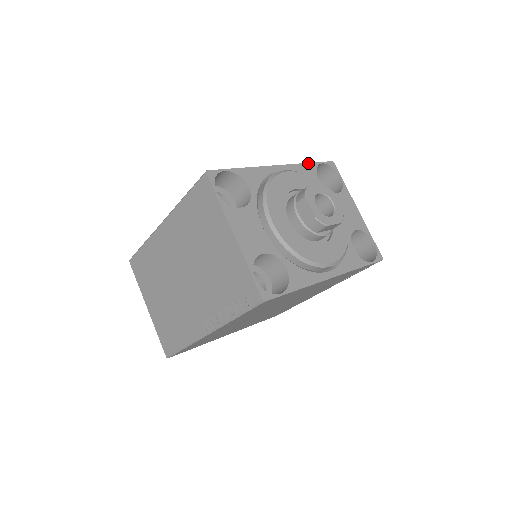
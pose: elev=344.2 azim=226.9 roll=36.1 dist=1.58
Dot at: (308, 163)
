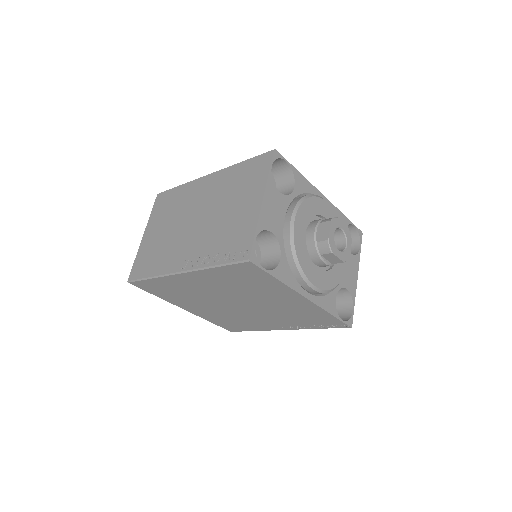
Dot at: occluded
